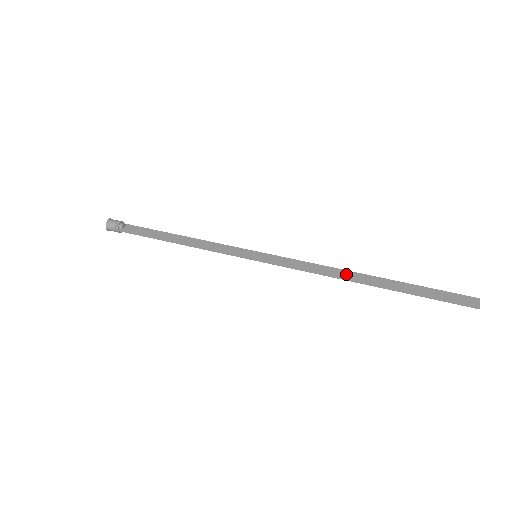
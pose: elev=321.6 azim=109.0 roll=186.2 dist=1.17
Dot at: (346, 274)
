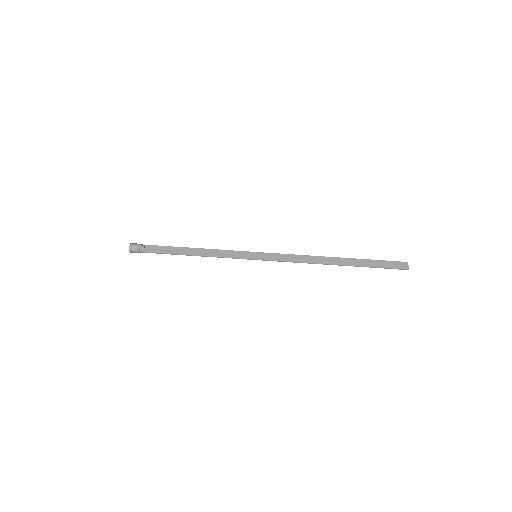
Dot at: (322, 260)
